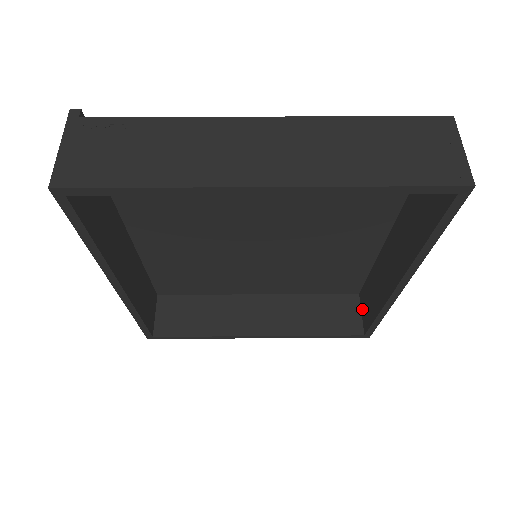
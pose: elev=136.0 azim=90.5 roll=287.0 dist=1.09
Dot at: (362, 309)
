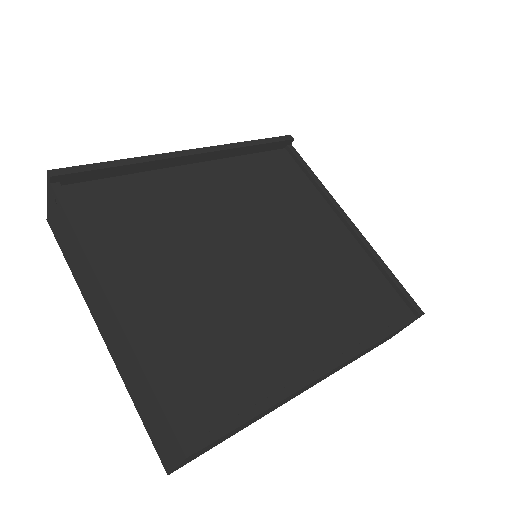
Dot at: occluded
